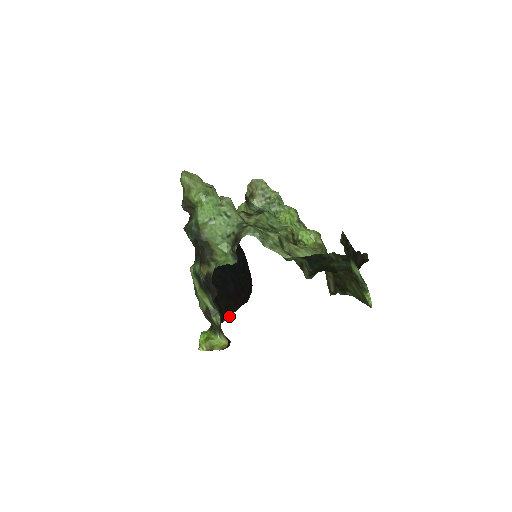
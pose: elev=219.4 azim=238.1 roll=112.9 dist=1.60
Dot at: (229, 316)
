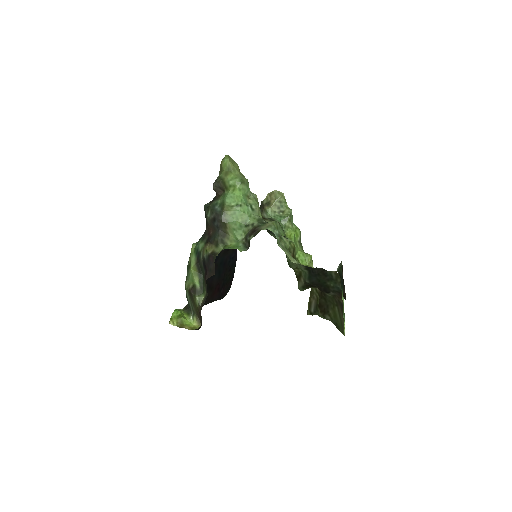
Dot at: (203, 305)
